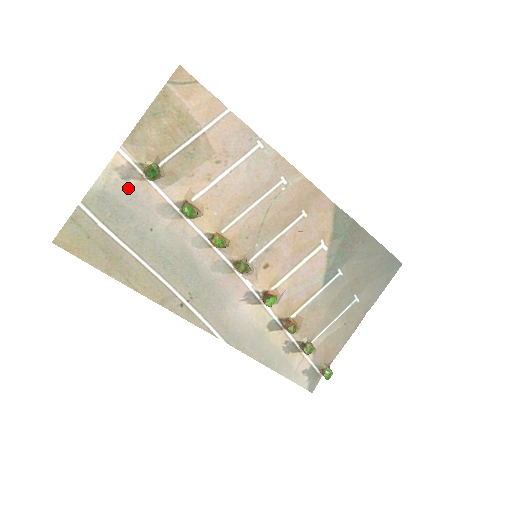
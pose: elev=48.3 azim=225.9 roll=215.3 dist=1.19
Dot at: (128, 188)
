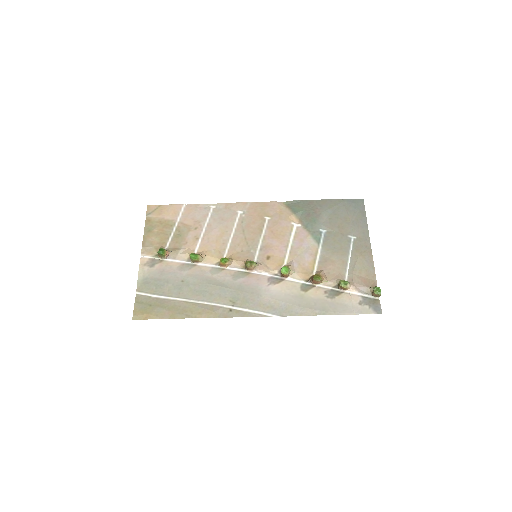
Dot at: (156, 270)
